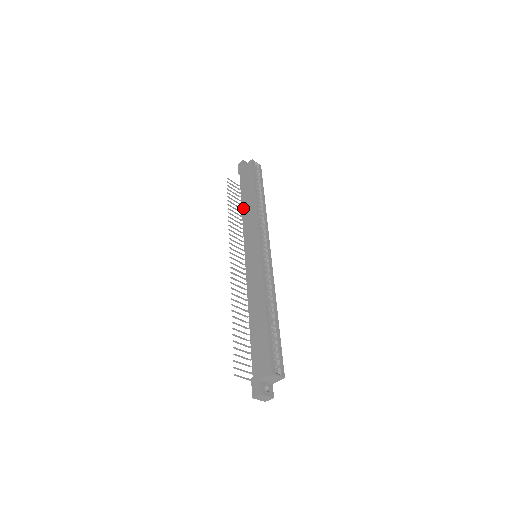
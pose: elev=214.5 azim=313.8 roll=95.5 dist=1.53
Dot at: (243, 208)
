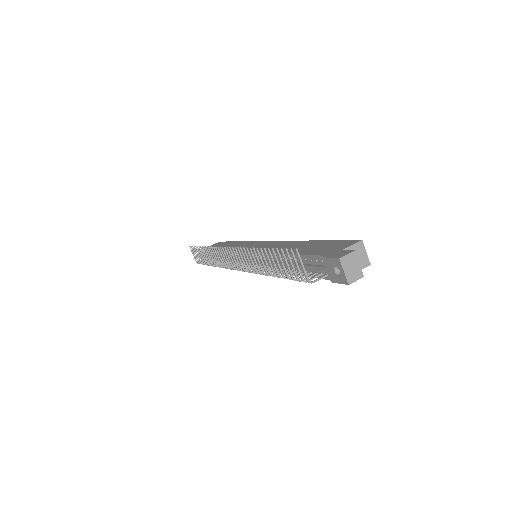
Dot at: occluded
